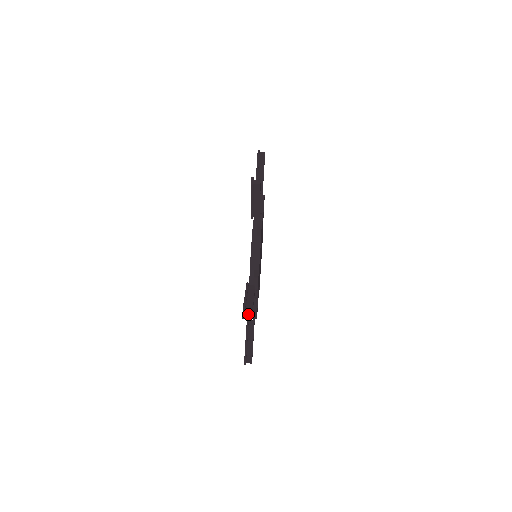
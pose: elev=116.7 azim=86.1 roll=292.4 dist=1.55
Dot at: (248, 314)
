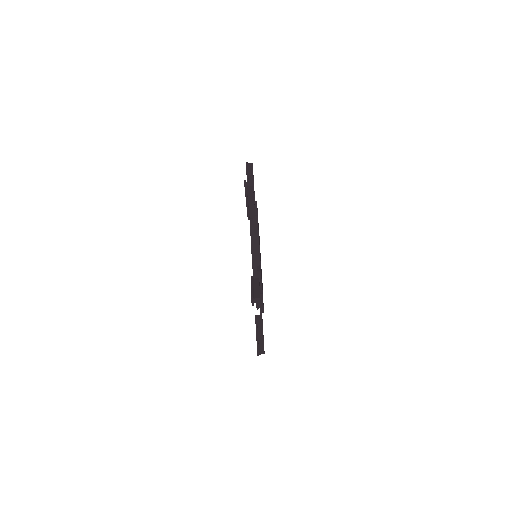
Dot at: occluded
